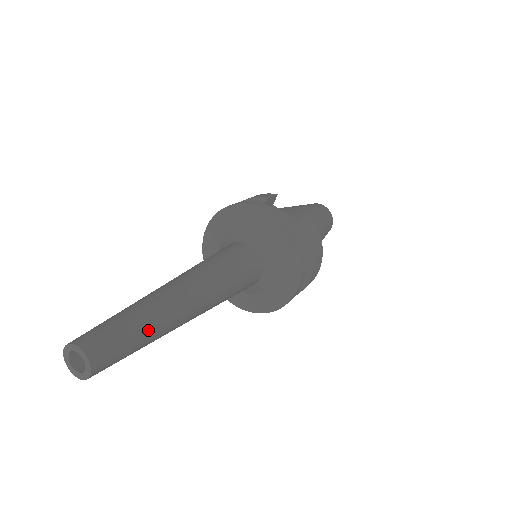
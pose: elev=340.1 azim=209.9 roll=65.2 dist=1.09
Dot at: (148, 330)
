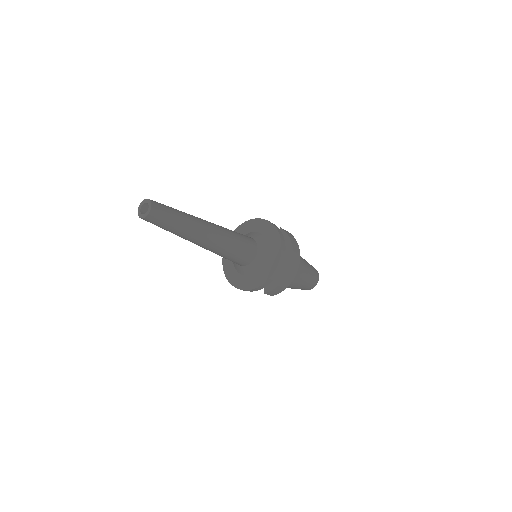
Dot at: (182, 215)
